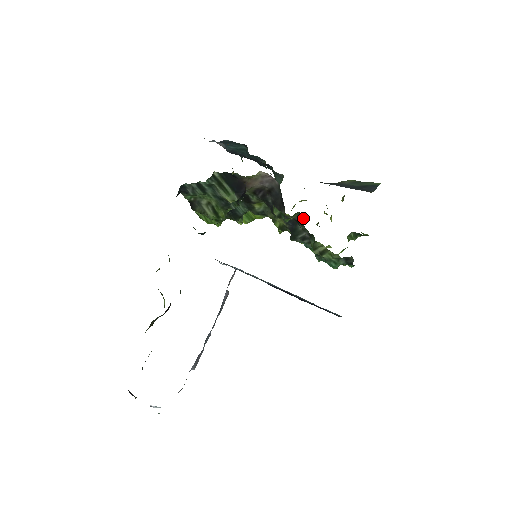
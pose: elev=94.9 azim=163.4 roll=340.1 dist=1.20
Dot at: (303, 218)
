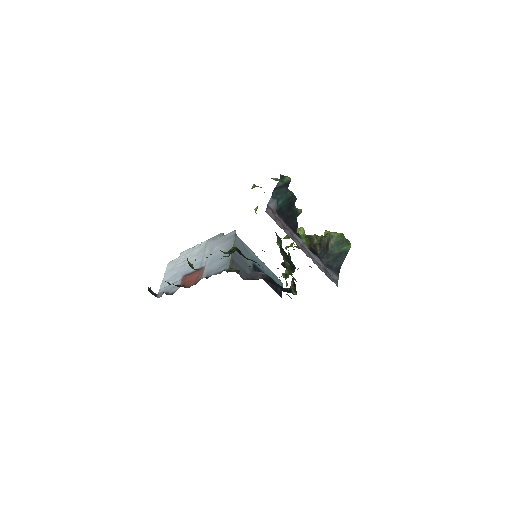
Dot at: (296, 294)
